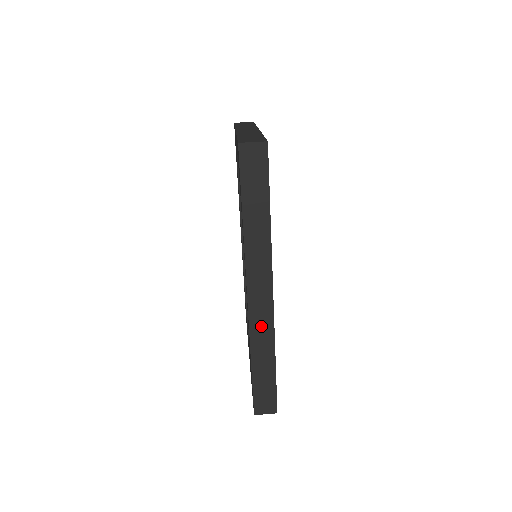
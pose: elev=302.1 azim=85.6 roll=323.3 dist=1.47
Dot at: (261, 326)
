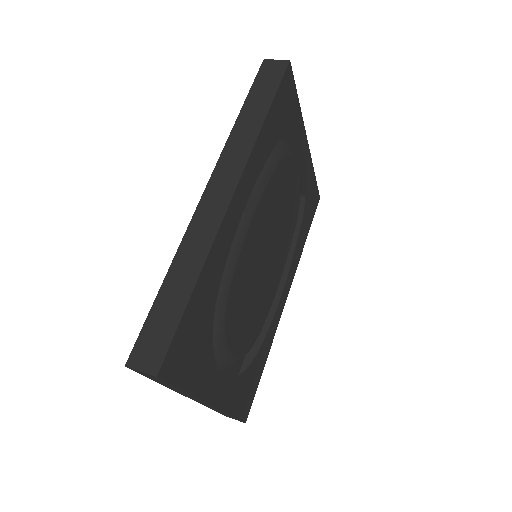
Dot at: (202, 229)
